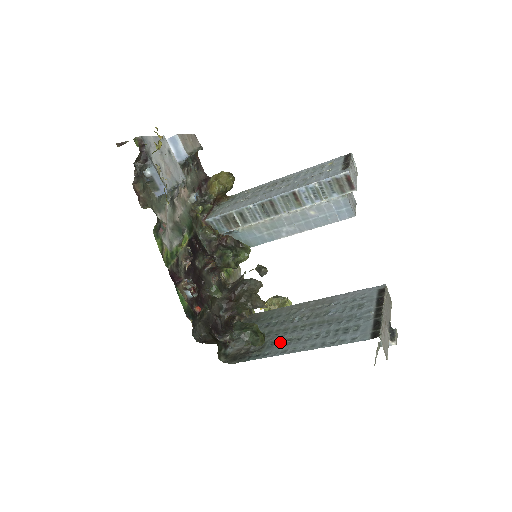
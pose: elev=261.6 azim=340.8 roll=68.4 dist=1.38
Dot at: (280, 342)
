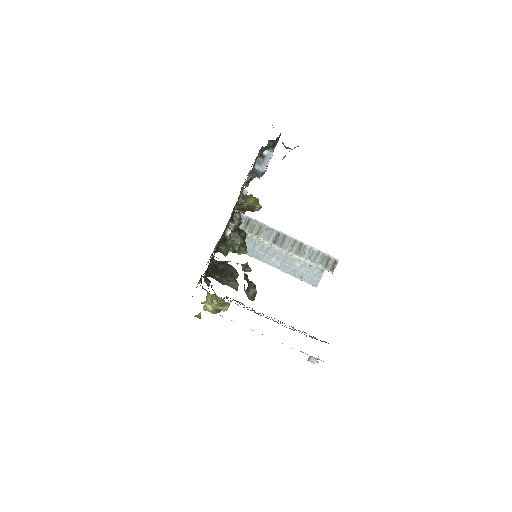
Dot at: occluded
